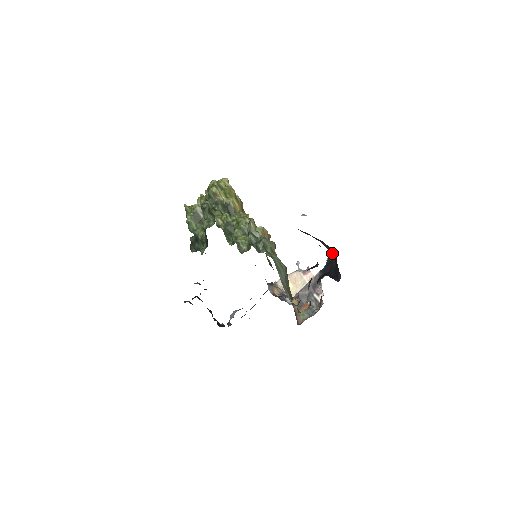
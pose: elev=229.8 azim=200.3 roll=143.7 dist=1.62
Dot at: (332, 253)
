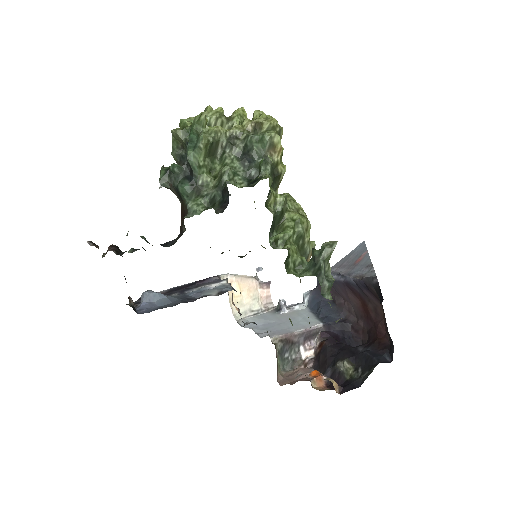
Dot at: (347, 311)
